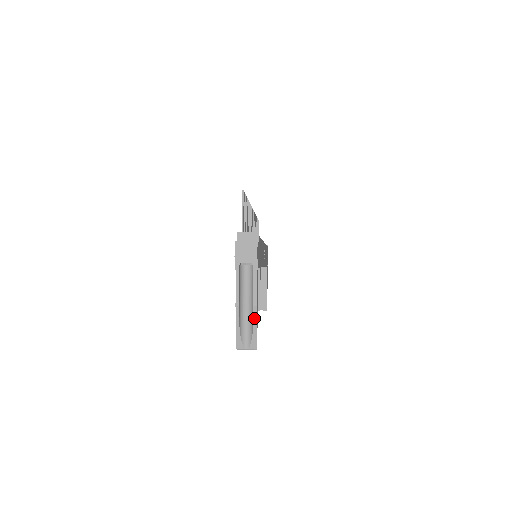
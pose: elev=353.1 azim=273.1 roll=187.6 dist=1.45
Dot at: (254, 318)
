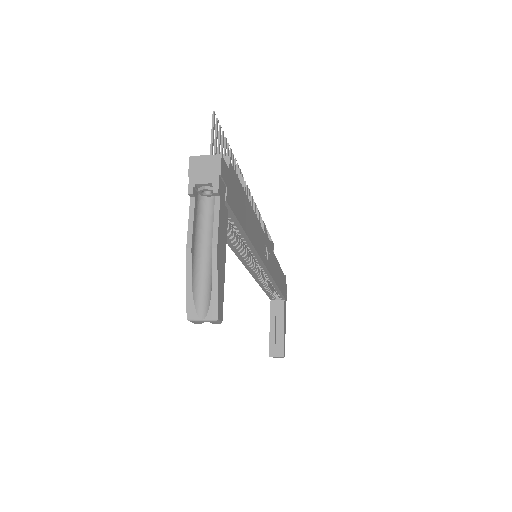
Dot at: (214, 267)
